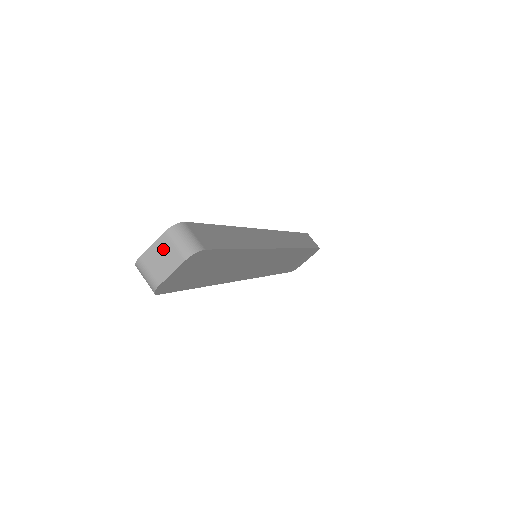
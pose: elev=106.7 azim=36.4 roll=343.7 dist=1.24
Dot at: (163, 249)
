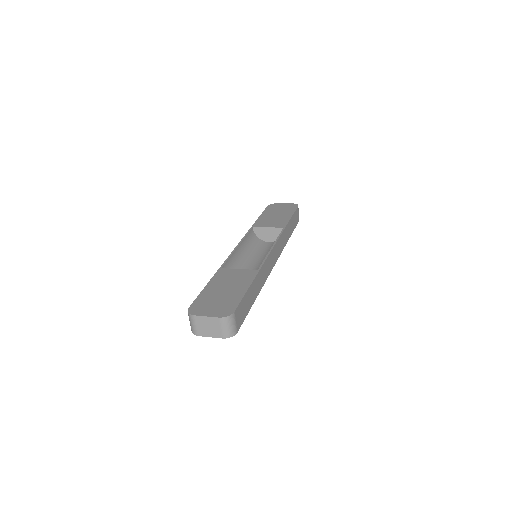
Dot at: (213, 324)
